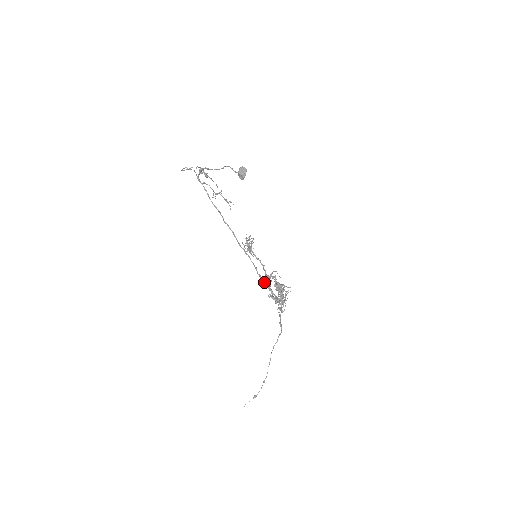
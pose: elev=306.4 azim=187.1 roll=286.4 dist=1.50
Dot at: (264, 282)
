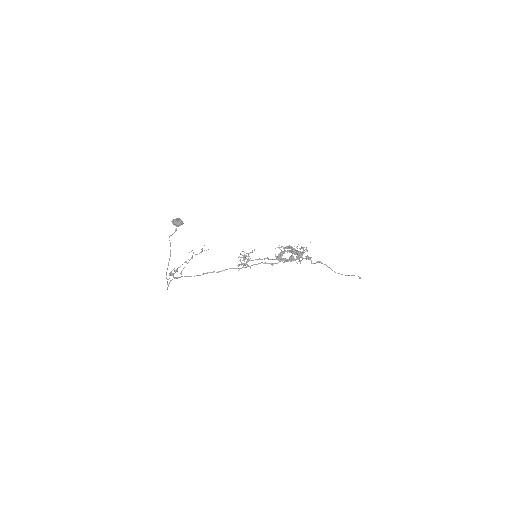
Dot at: occluded
